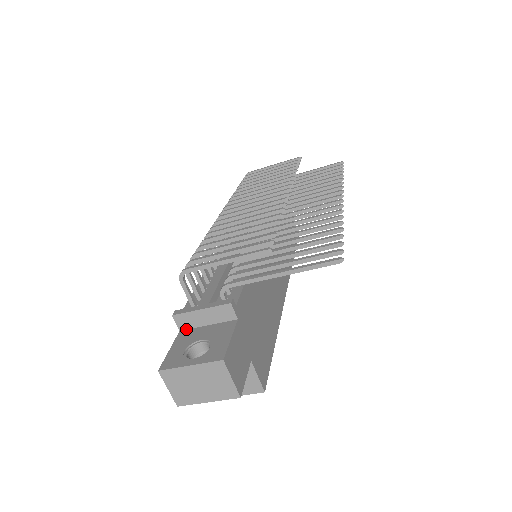
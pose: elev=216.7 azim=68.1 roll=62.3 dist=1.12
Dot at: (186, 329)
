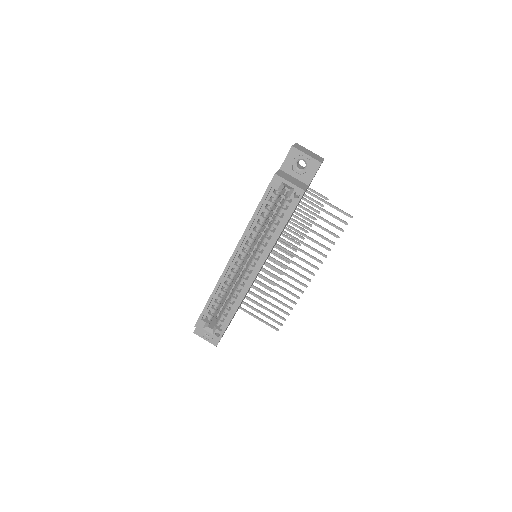
Dot at: occluded
